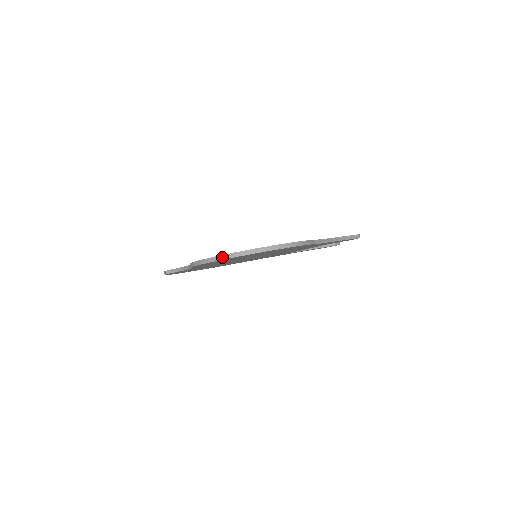
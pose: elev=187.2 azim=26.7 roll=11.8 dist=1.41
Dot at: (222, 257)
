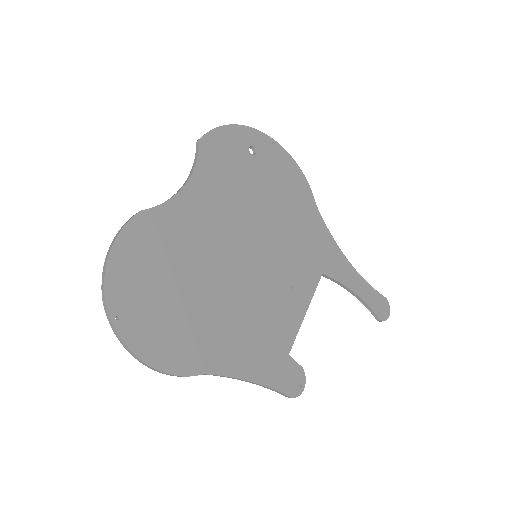
Dot at: (103, 282)
